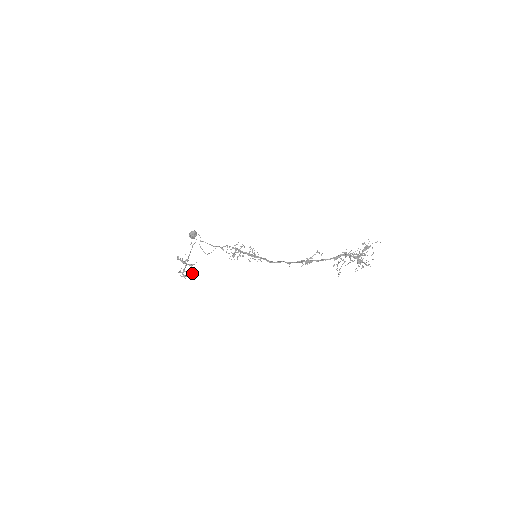
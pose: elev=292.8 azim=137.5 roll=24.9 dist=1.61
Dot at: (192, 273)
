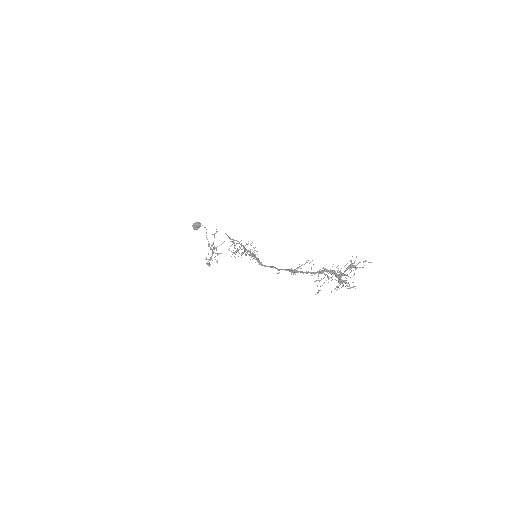
Dot at: (217, 262)
